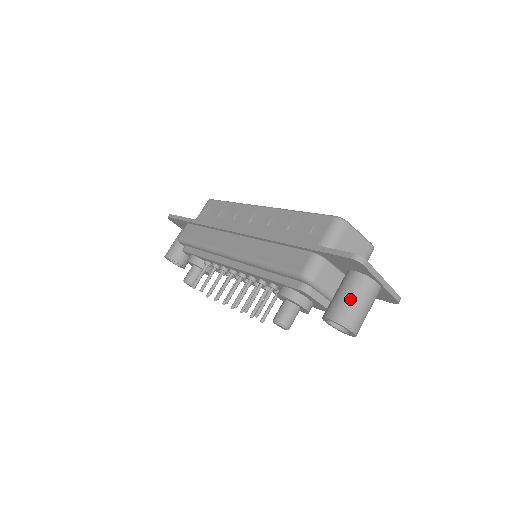
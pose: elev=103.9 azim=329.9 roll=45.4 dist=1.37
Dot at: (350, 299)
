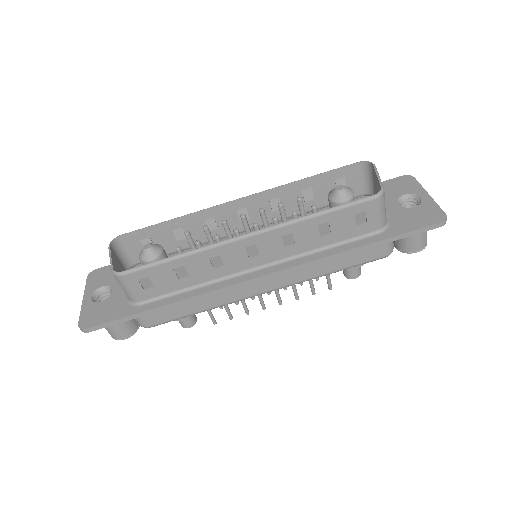
Dot at: occluded
